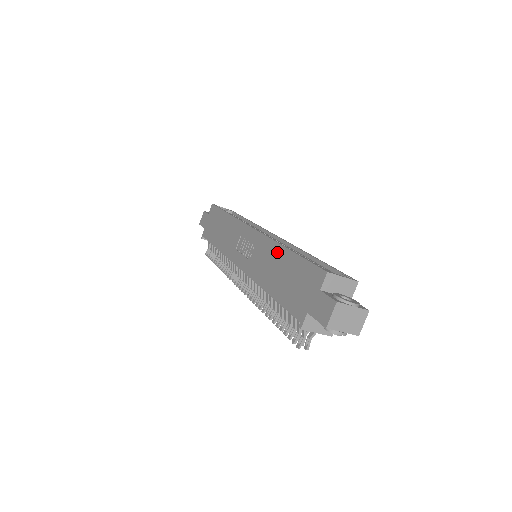
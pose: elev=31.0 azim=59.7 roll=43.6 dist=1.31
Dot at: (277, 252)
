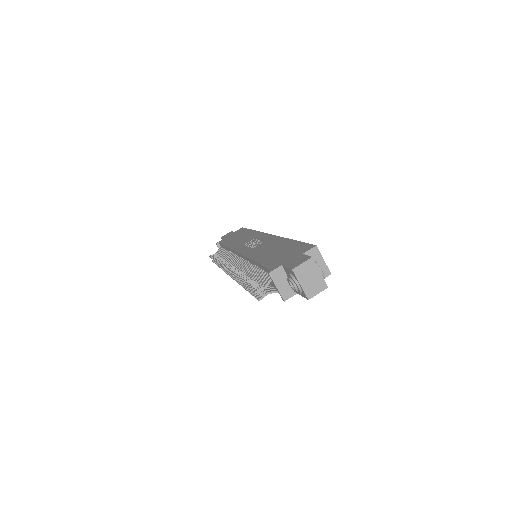
Dot at: (281, 241)
